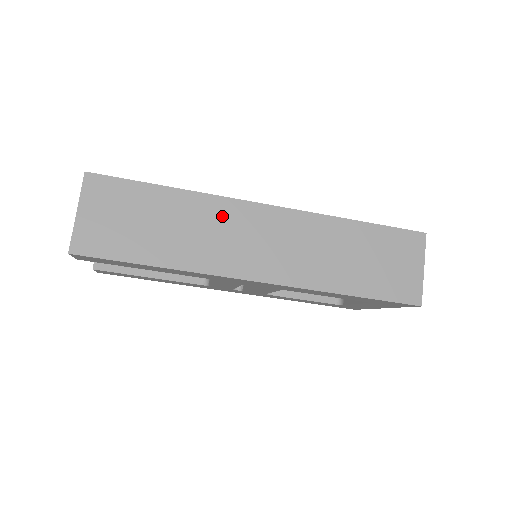
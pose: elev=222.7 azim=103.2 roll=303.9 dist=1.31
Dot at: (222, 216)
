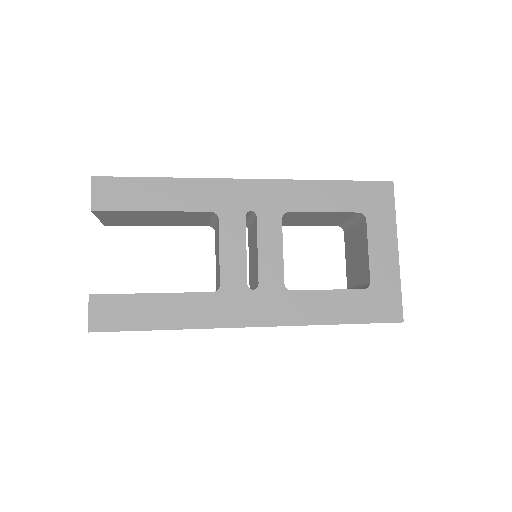
Dot at: occluded
